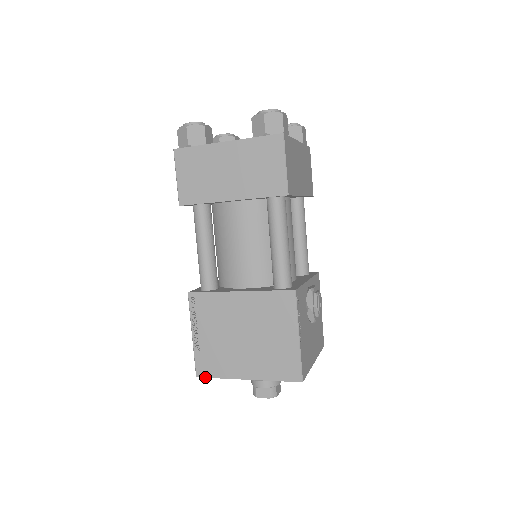
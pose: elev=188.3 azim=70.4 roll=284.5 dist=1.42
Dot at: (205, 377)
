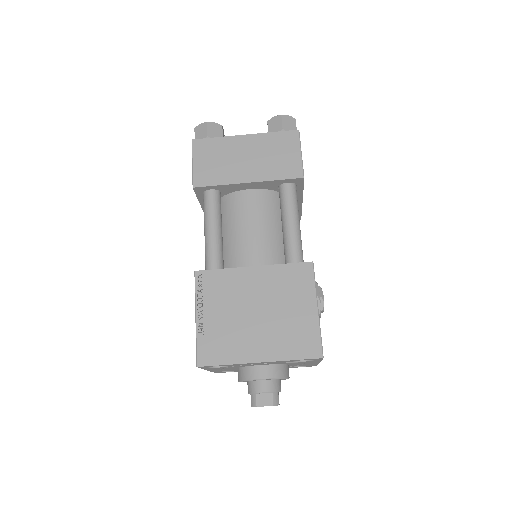
Dot at: (208, 365)
